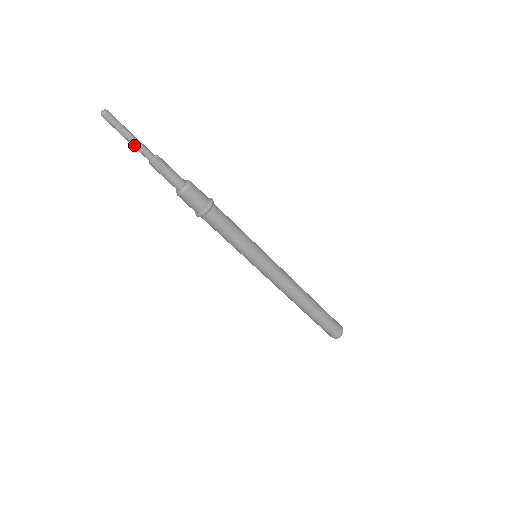
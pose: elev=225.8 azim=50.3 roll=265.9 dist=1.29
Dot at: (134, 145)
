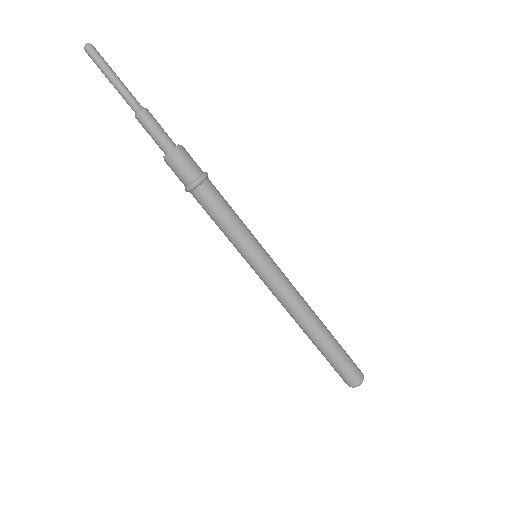
Dot at: (119, 90)
